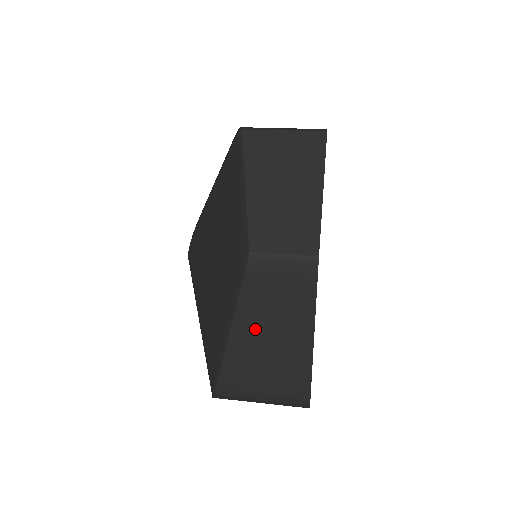
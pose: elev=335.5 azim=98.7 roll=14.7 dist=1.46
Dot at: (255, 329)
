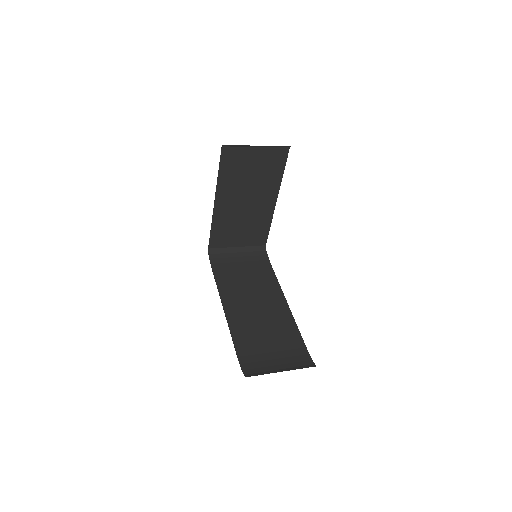
Dot at: (245, 315)
